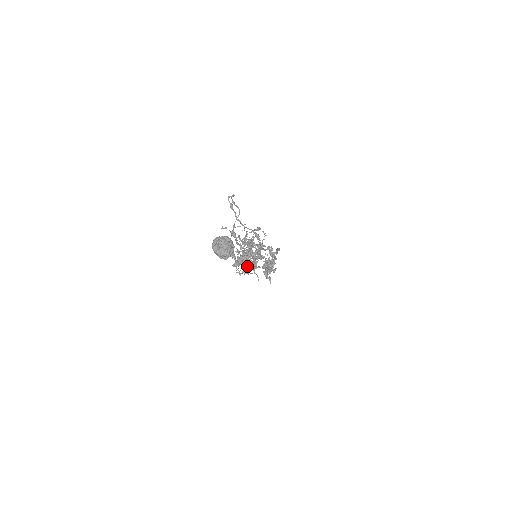
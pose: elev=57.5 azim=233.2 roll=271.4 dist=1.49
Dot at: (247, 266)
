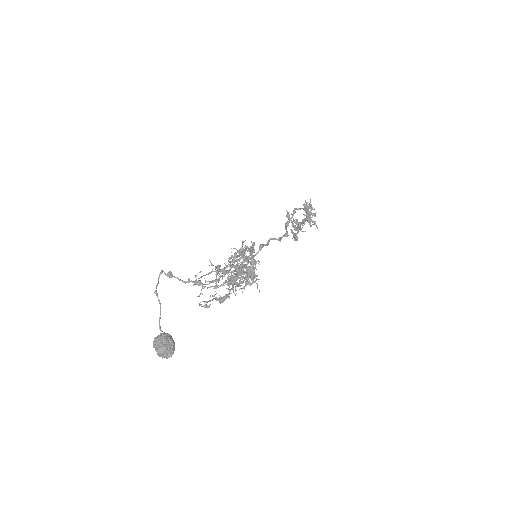
Dot at: (246, 279)
